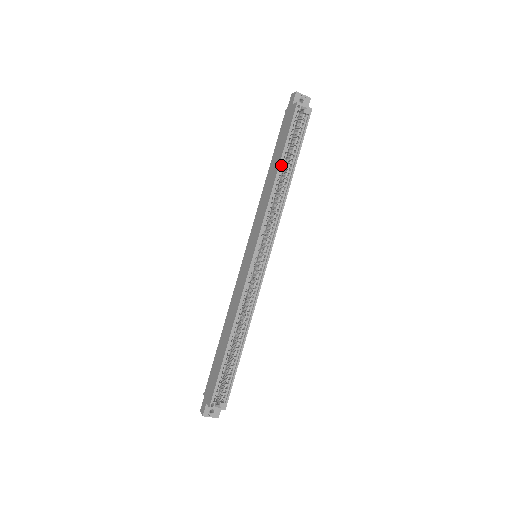
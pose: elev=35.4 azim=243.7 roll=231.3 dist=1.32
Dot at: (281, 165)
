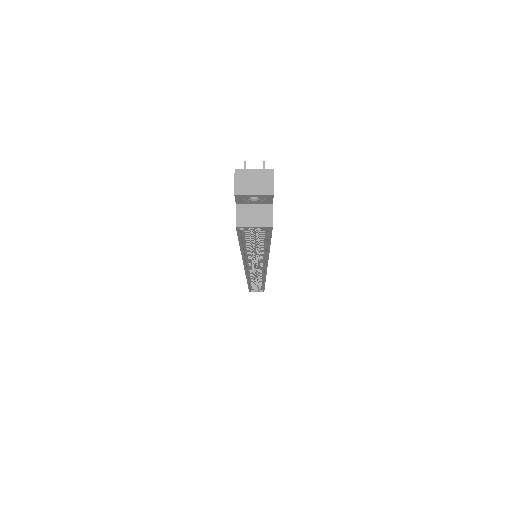
Dot at: (245, 249)
